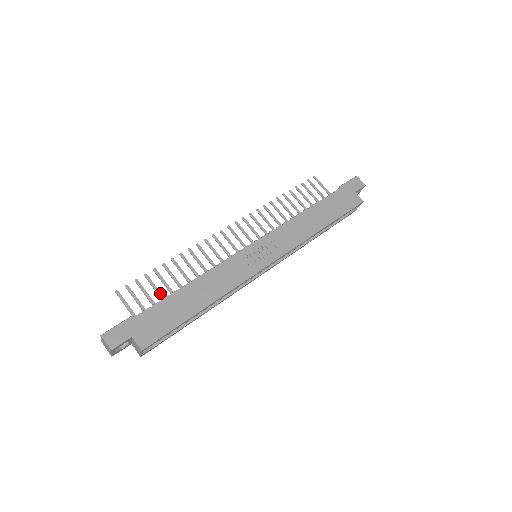
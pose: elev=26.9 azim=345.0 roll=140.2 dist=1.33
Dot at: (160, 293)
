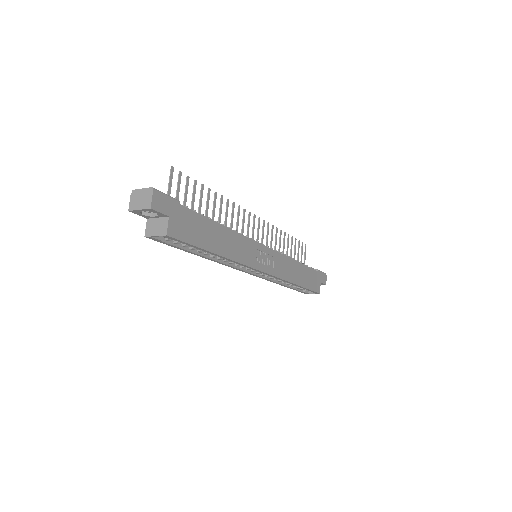
Dot at: (193, 206)
